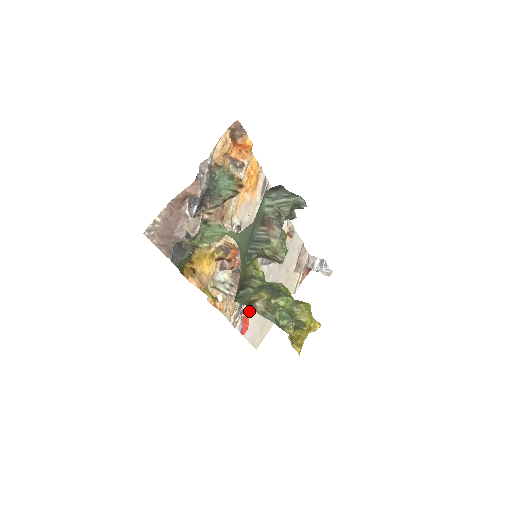
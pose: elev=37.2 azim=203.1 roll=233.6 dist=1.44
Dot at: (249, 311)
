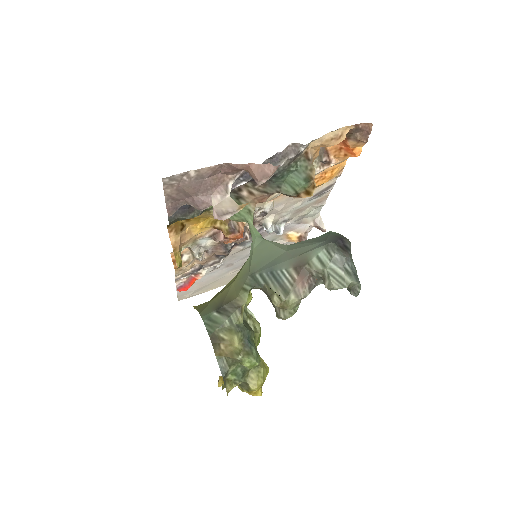
Dot at: (202, 276)
